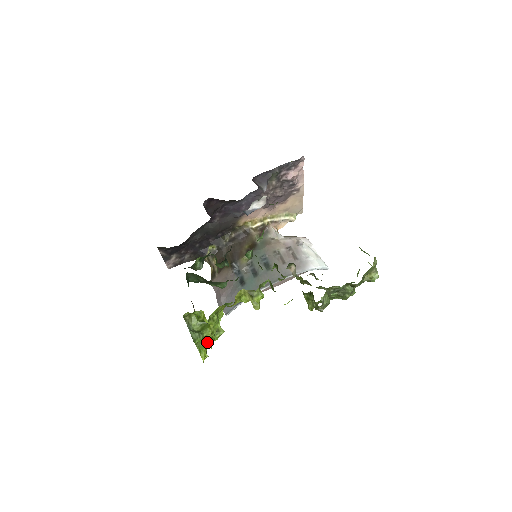
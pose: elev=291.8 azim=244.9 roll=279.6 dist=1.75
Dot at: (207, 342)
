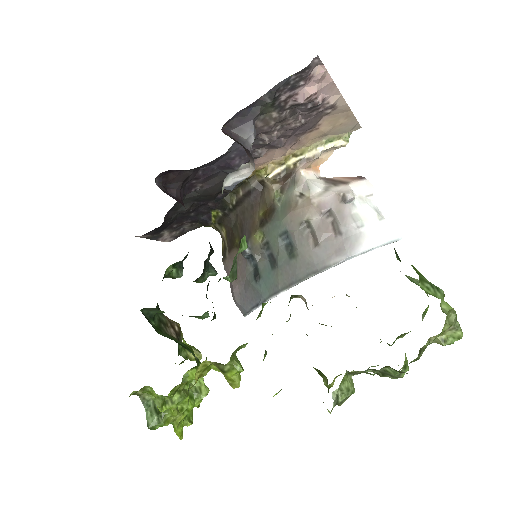
Dot at: (177, 420)
